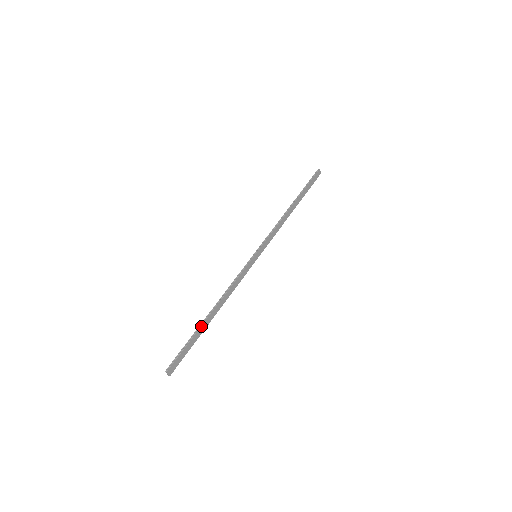
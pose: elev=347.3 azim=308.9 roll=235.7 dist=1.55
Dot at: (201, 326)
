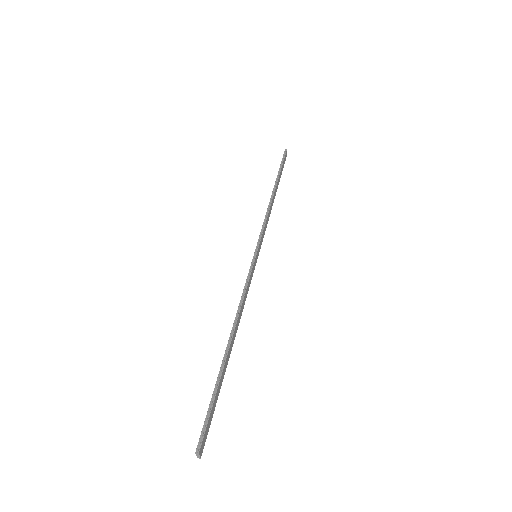
Dot at: (224, 365)
